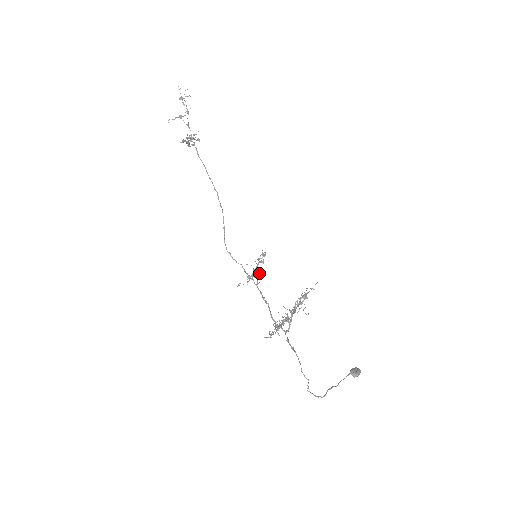
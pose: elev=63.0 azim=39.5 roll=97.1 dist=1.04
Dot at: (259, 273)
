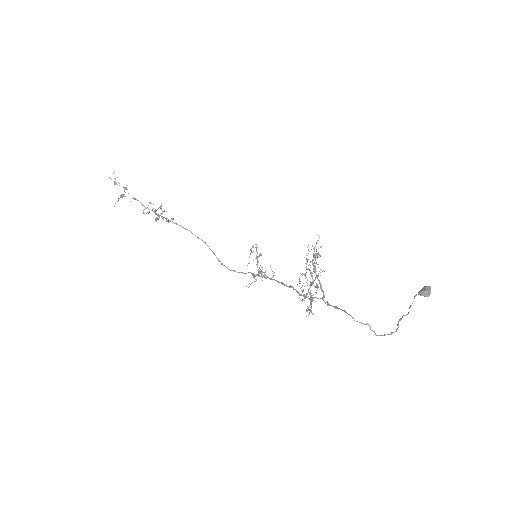
Dot at: occluded
